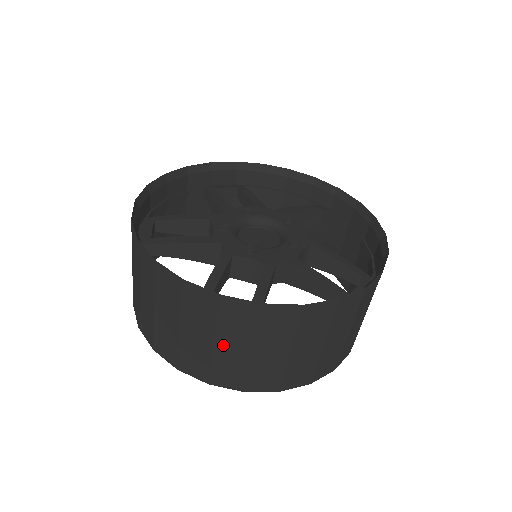
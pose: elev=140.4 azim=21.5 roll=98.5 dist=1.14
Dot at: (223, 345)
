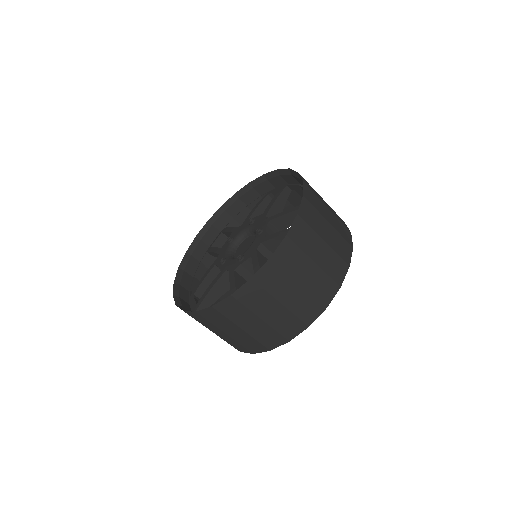
Dot at: (266, 316)
